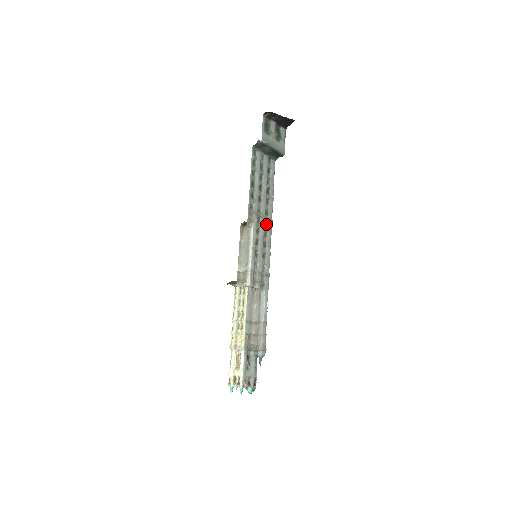
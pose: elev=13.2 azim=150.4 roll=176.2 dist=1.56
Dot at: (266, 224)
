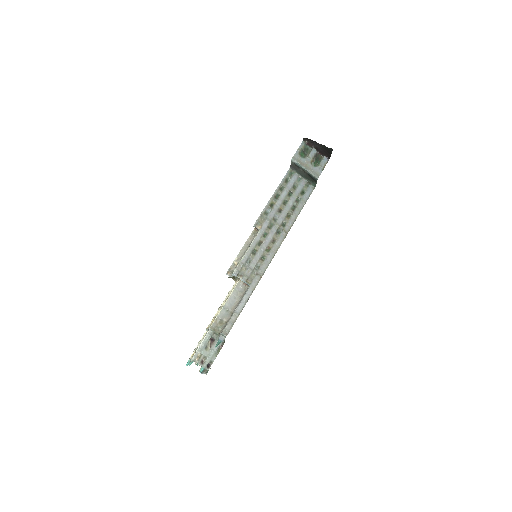
Dot at: (279, 233)
